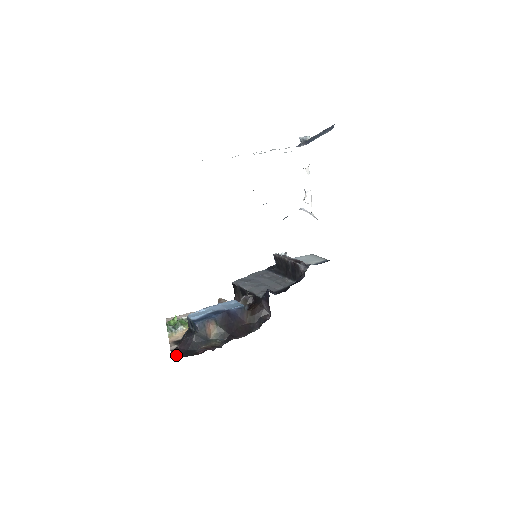
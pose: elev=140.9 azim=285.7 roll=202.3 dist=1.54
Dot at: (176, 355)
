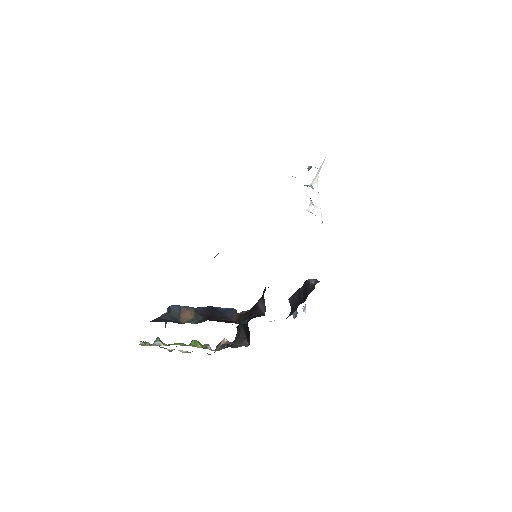
Dot at: occluded
